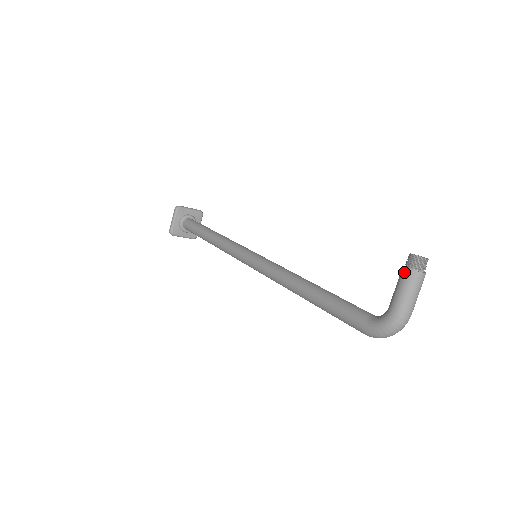
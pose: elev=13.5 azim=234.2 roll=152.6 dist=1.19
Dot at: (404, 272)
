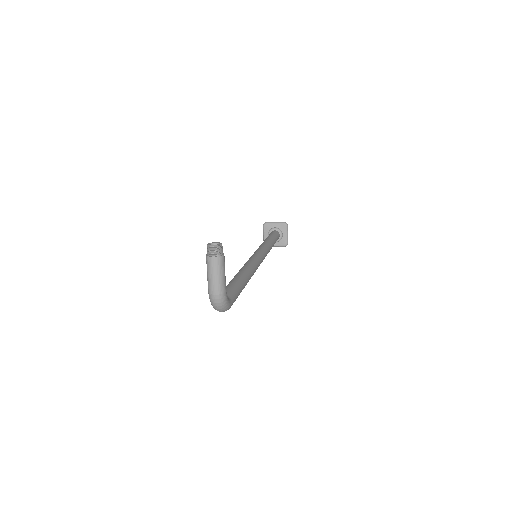
Dot at: (207, 258)
